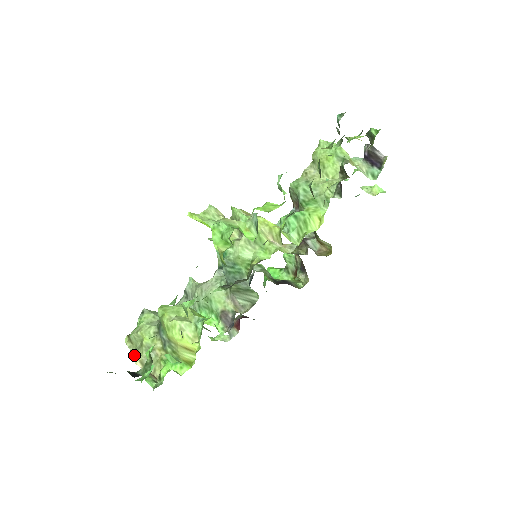
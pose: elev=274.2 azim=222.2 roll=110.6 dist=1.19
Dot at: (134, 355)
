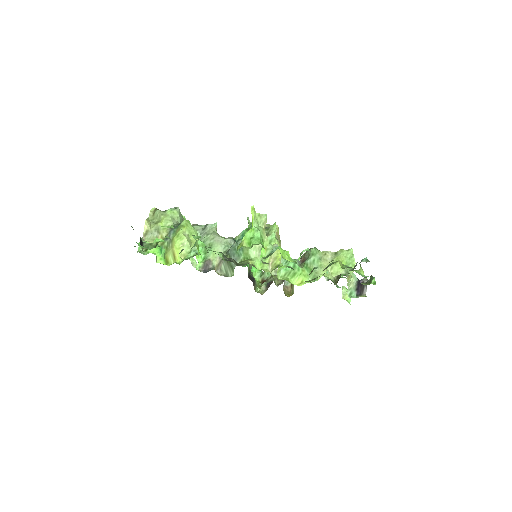
Dot at: (148, 223)
